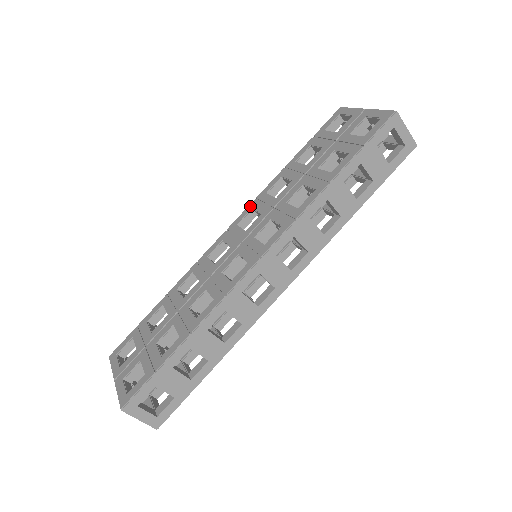
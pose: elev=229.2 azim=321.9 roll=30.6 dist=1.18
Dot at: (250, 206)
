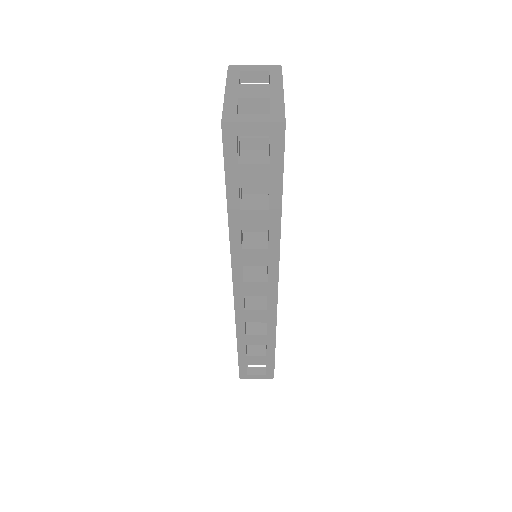
Dot at: occluded
